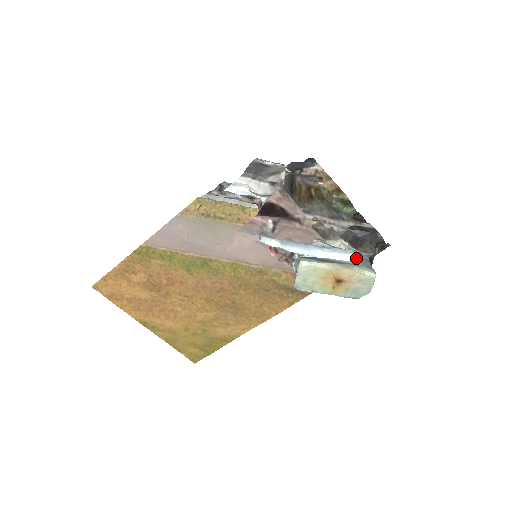
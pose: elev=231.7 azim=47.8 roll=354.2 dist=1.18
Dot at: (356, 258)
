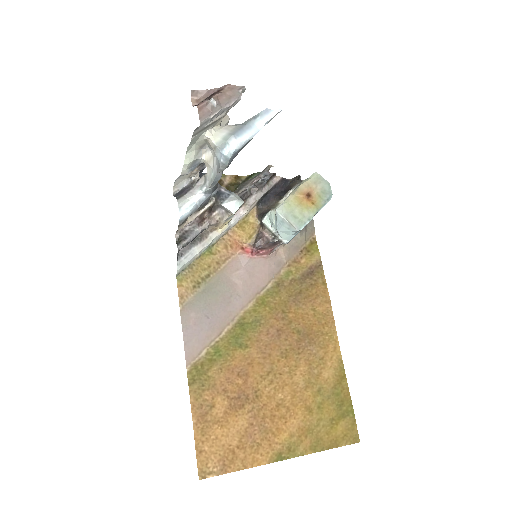
Dot at: occluded
